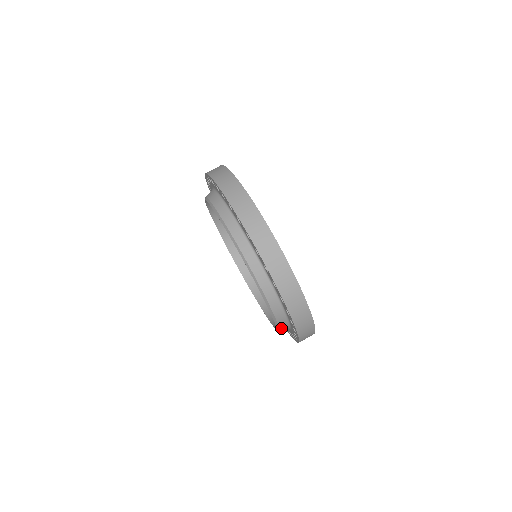
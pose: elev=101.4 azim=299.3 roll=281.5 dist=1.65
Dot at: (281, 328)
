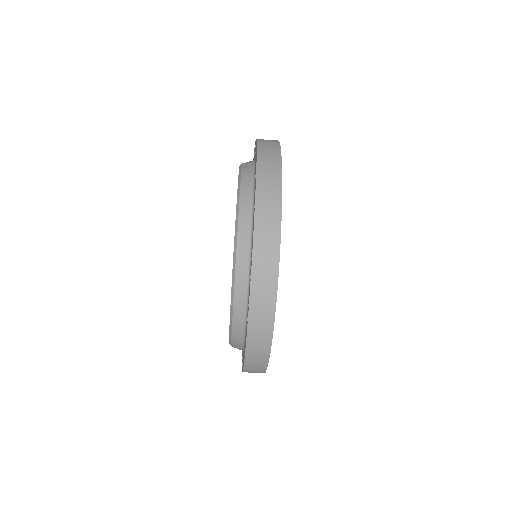
Dot at: (234, 343)
